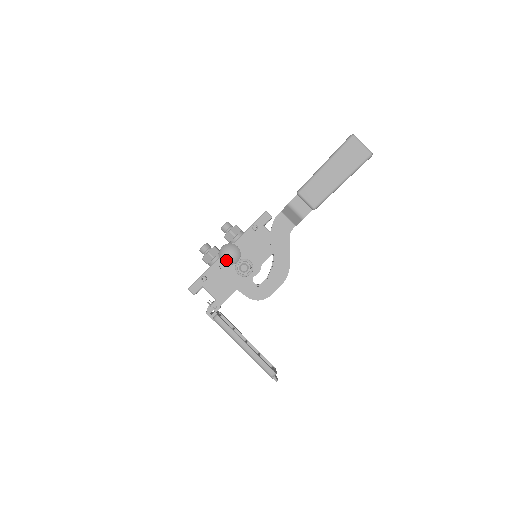
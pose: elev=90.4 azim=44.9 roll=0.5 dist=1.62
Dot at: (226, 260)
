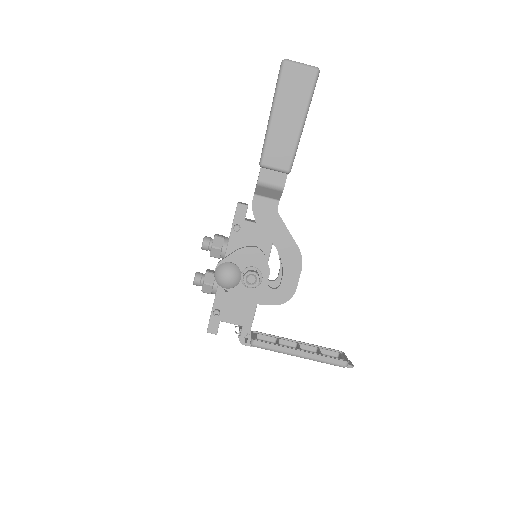
Dot at: (228, 285)
